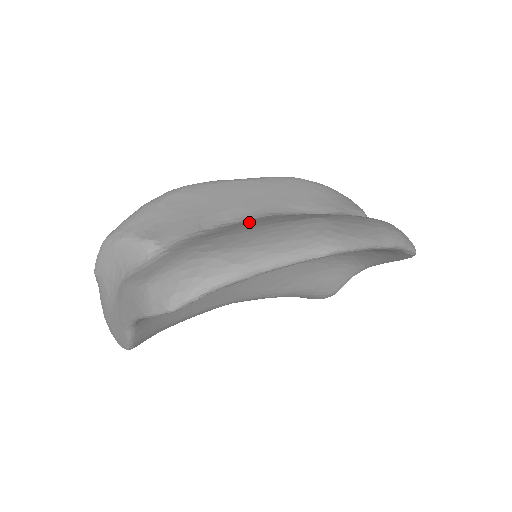
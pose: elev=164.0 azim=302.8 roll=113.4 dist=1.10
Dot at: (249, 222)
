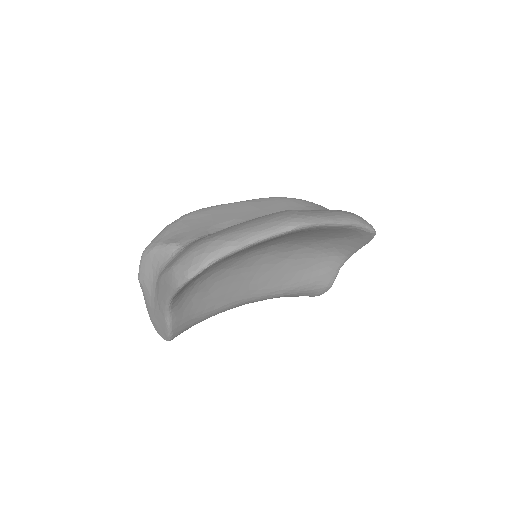
Dot at: occluded
